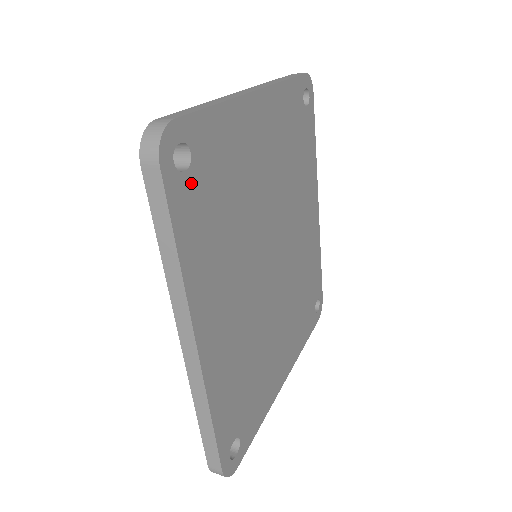
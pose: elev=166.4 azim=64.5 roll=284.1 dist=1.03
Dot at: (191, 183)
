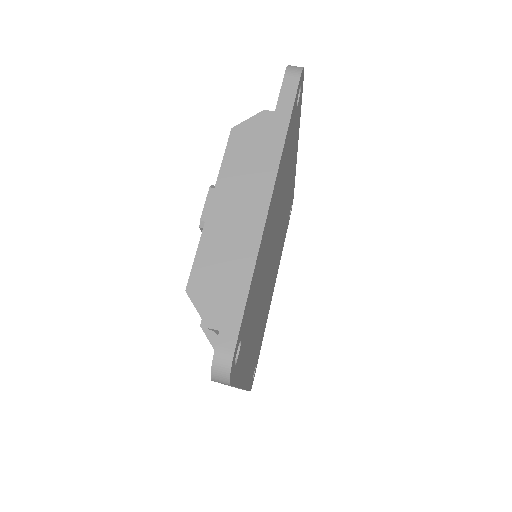
Dot at: (241, 350)
